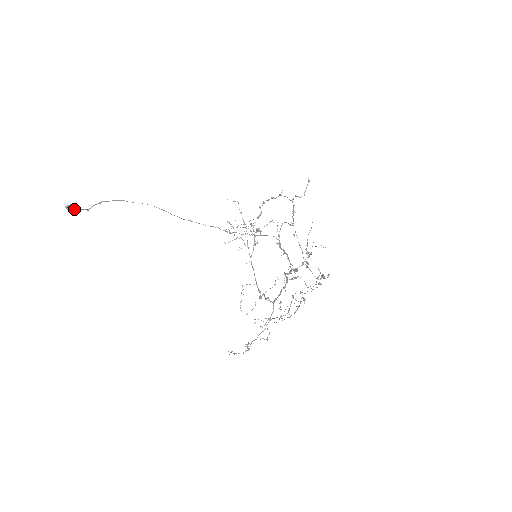
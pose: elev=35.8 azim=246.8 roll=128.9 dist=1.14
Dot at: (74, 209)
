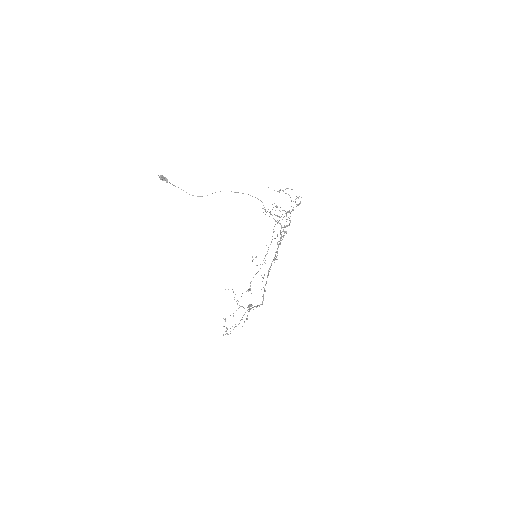
Dot at: (162, 177)
